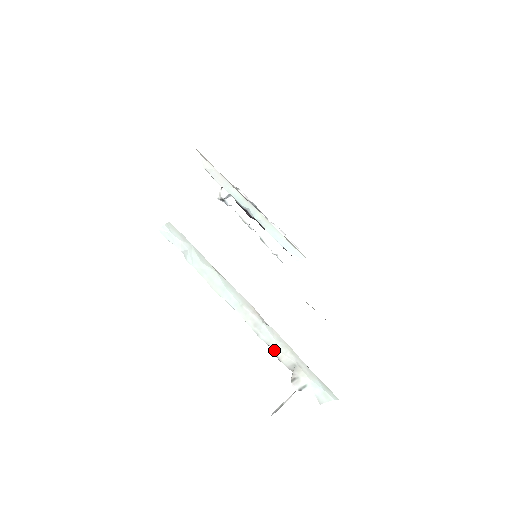
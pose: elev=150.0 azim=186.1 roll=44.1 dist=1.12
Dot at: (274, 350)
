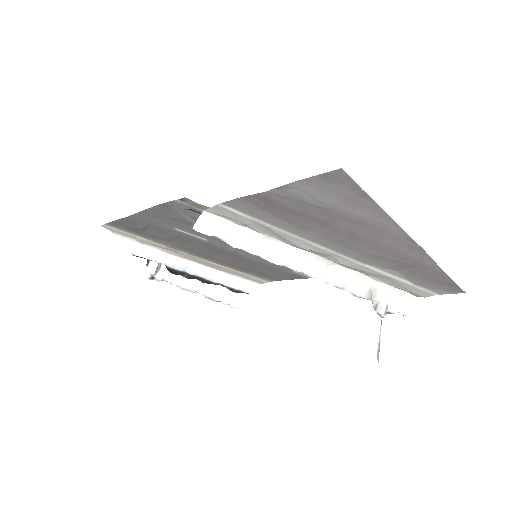
Dot at: (348, 289)
